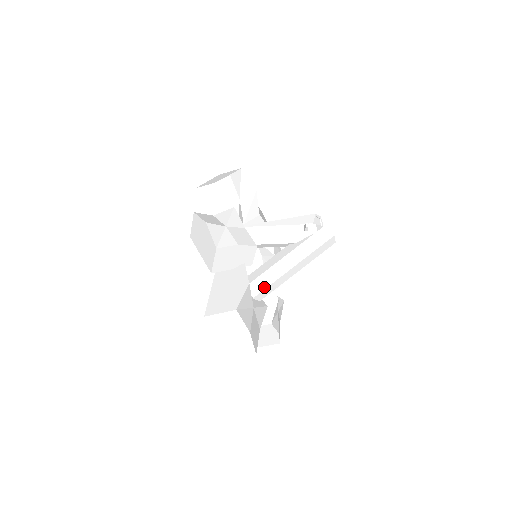
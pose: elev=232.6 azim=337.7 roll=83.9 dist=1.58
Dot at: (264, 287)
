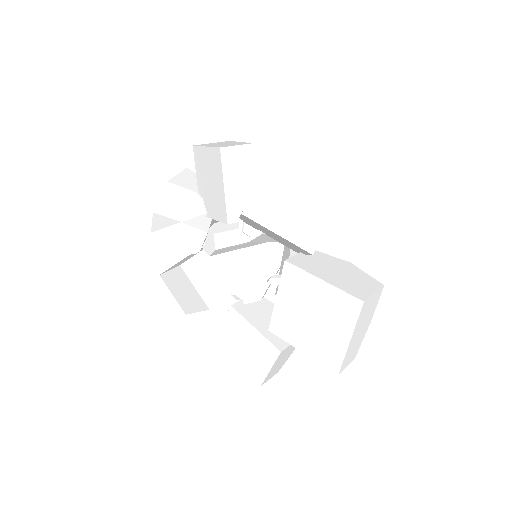
Dot at: occluded
